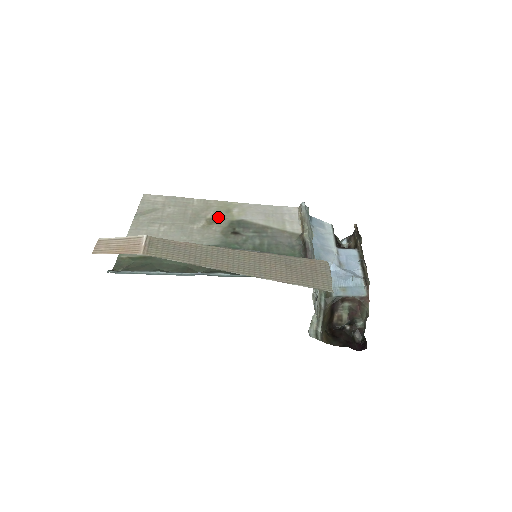
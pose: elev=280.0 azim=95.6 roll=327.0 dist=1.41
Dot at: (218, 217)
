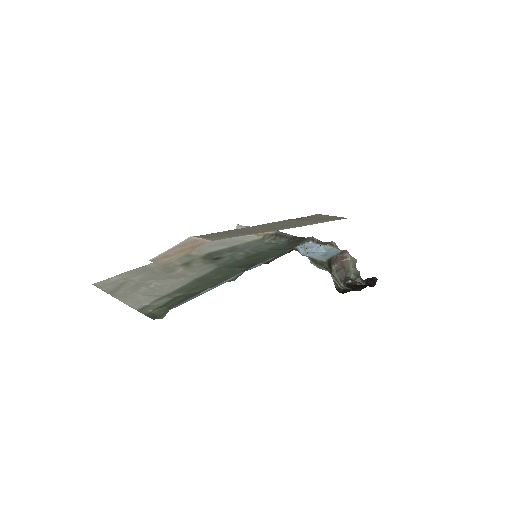
Dot at: (187, 261)
